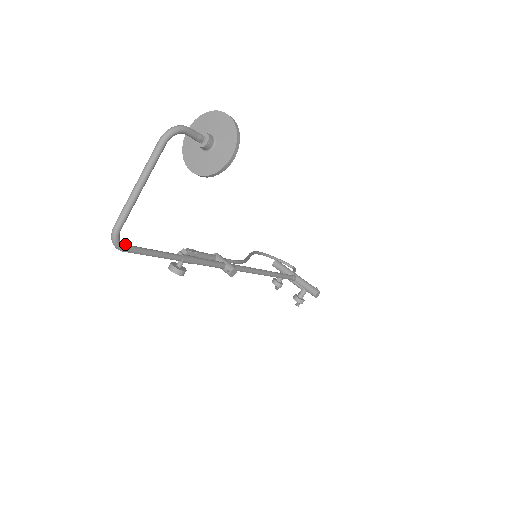
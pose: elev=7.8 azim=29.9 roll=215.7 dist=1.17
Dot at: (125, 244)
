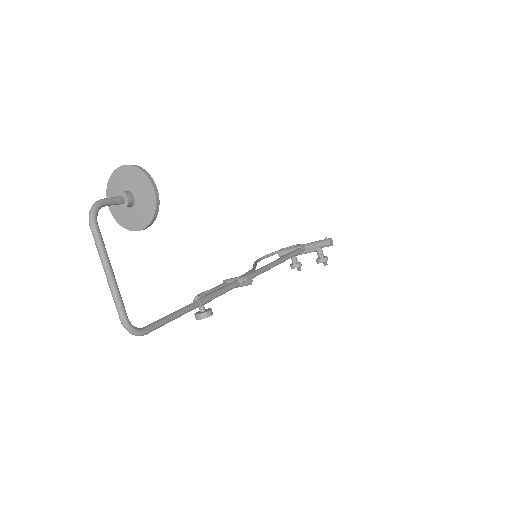
Dot at: (143, 327)
